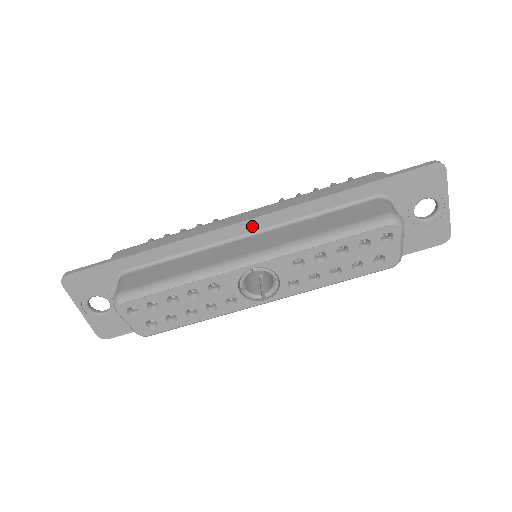
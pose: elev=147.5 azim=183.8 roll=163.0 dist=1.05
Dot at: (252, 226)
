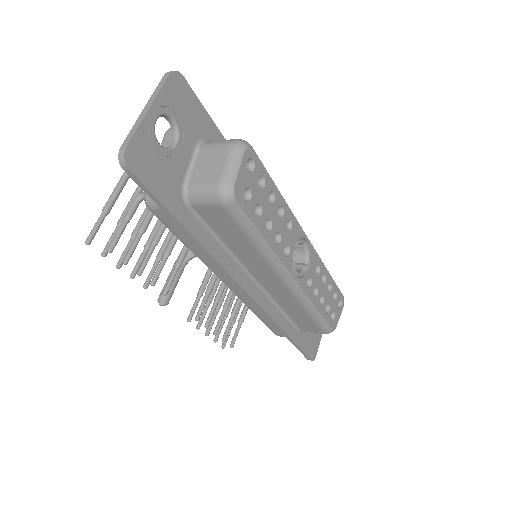
Dot at: occluded
